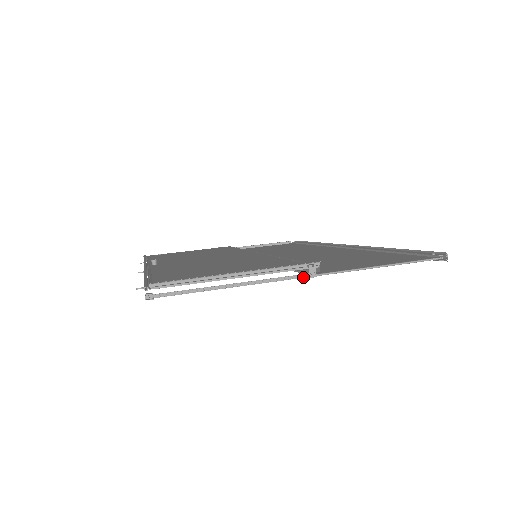
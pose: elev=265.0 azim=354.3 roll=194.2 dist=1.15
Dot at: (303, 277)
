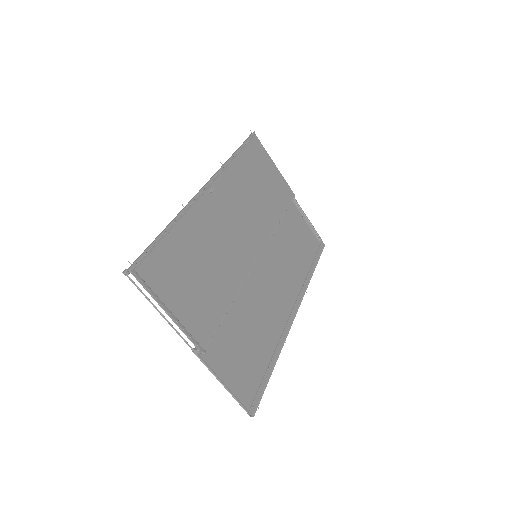
Dot at: (190, 347)
